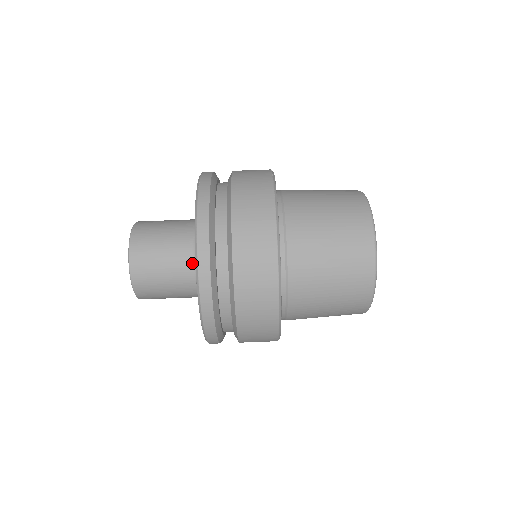
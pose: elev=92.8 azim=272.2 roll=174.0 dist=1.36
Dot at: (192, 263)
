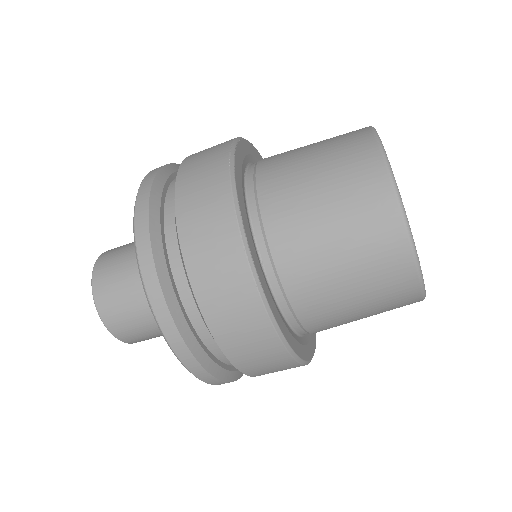
Dot at: occluded
